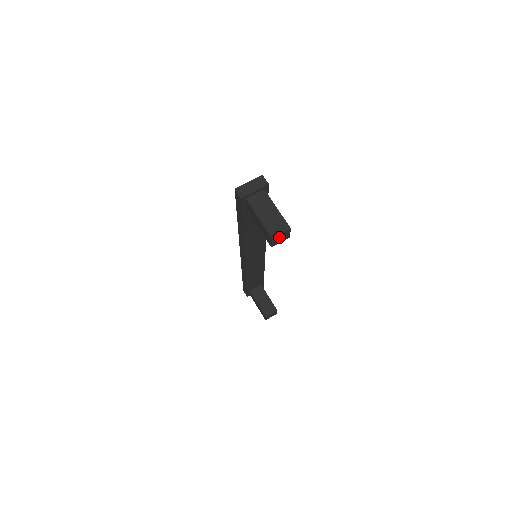
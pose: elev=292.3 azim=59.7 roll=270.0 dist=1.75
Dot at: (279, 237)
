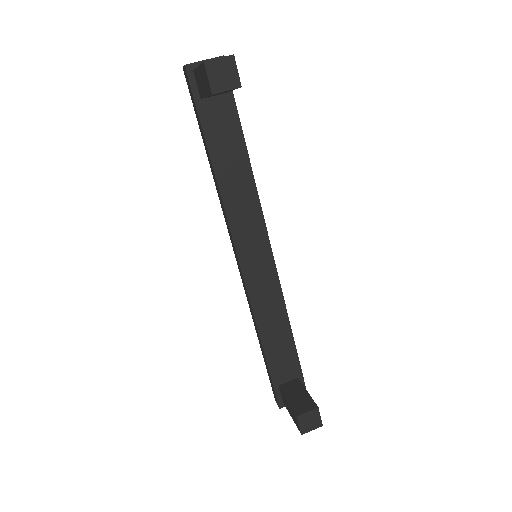
Dot at: (218, 69)
